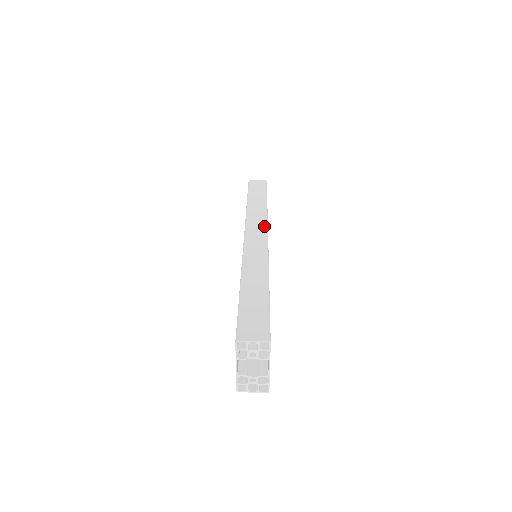
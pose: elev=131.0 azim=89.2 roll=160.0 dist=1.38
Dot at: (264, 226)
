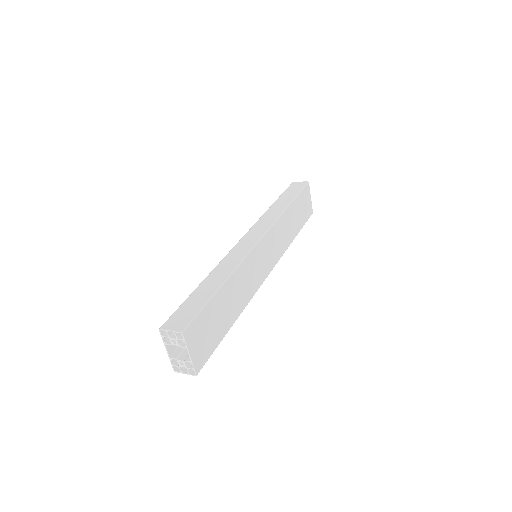
Dot at: (266, 228)
